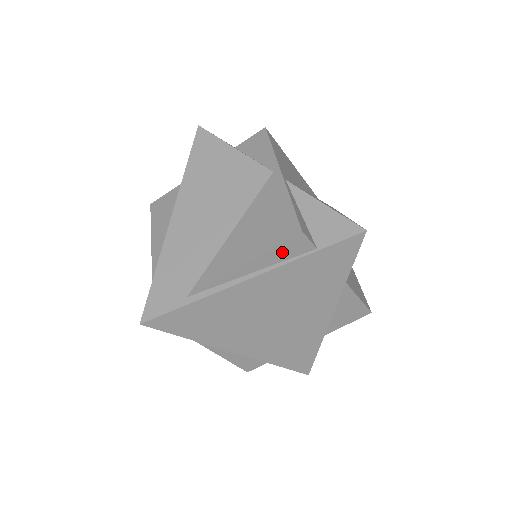
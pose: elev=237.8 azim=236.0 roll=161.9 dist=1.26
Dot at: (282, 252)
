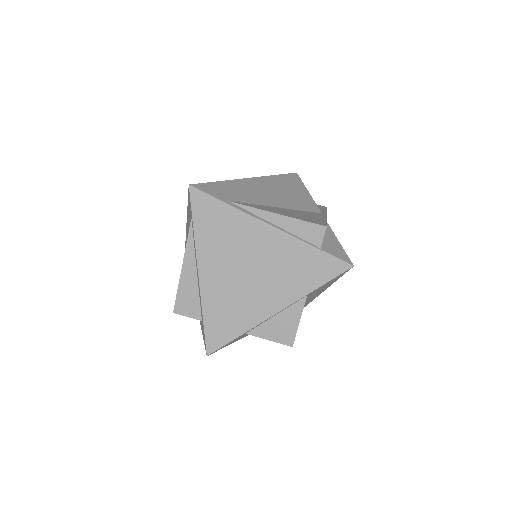
Dot at: (304, 229)
